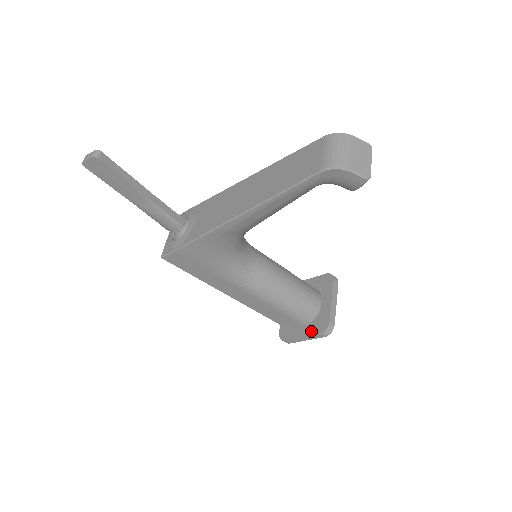
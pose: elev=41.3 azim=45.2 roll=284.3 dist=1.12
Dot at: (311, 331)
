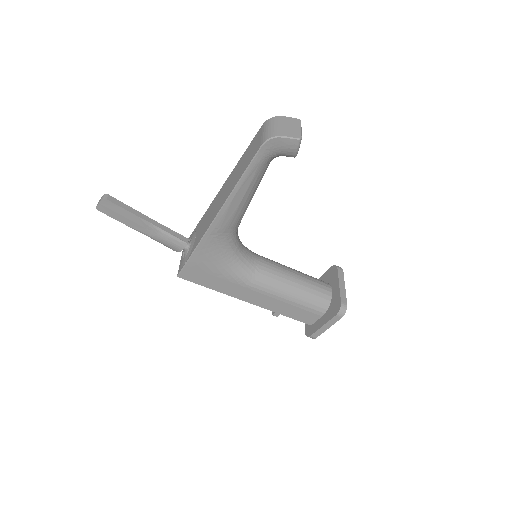
Dot at: (329, 317)
